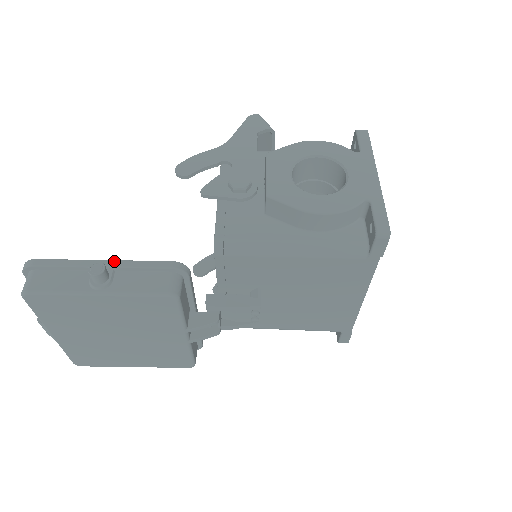
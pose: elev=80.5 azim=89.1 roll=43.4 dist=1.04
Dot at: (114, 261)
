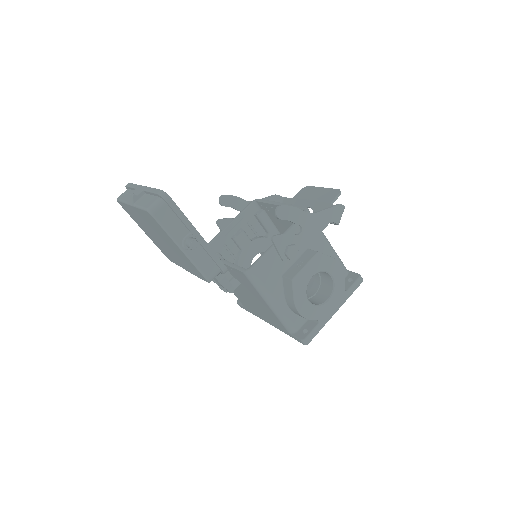
Dot at: (204, 240)
